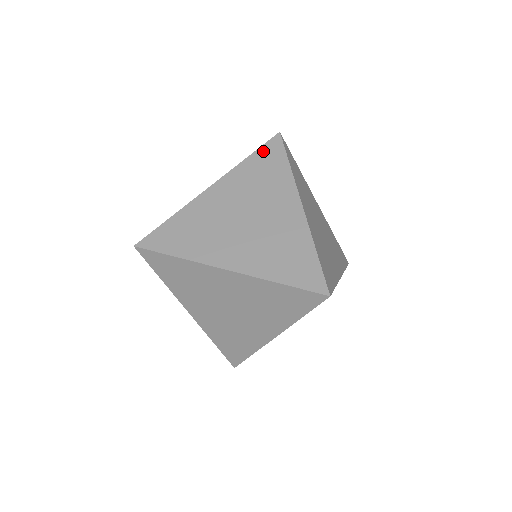
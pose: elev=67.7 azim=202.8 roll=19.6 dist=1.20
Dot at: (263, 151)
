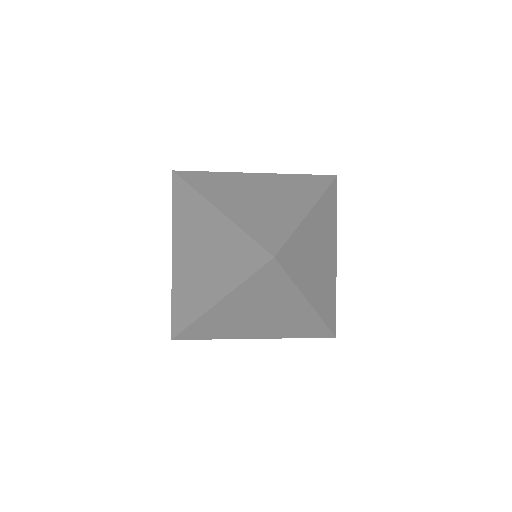
Dot at: (175, 196)
